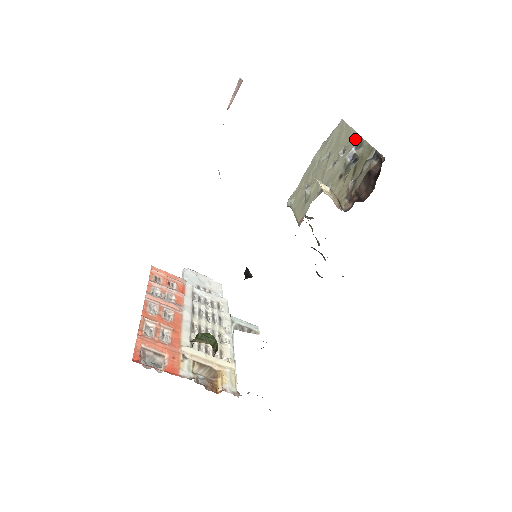
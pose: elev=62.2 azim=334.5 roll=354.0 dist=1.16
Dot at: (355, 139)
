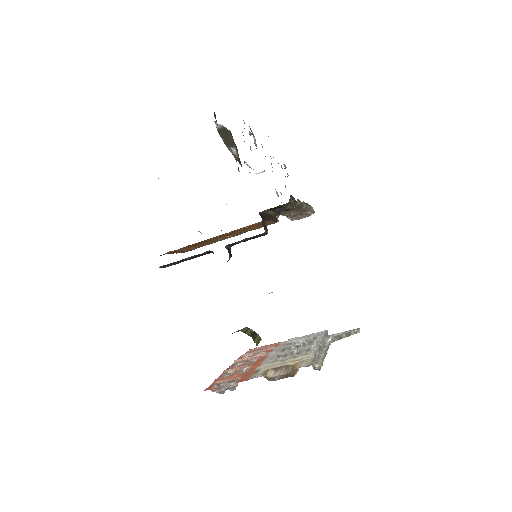
Dot at: occluded
